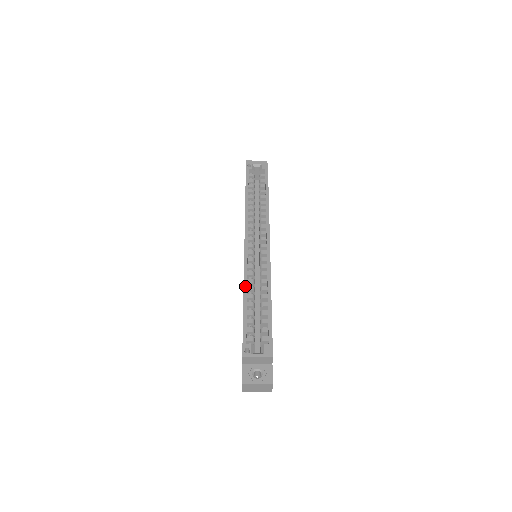
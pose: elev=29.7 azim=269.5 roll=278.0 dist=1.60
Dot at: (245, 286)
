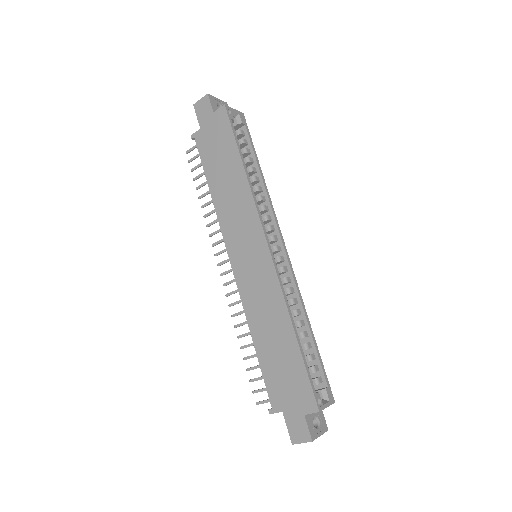
Dot at: (290, 312)
